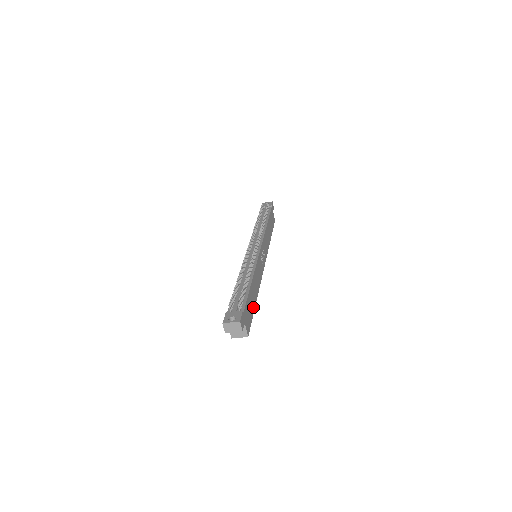
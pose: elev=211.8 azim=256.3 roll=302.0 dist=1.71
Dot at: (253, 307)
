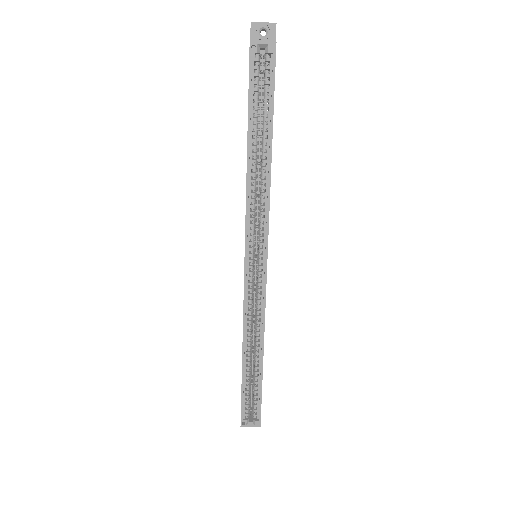
Dot at: occluded
